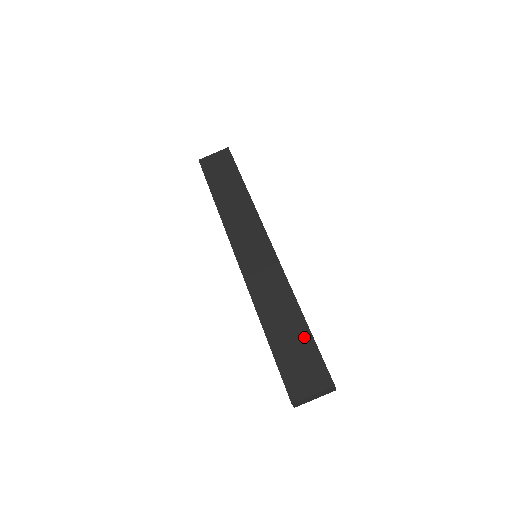
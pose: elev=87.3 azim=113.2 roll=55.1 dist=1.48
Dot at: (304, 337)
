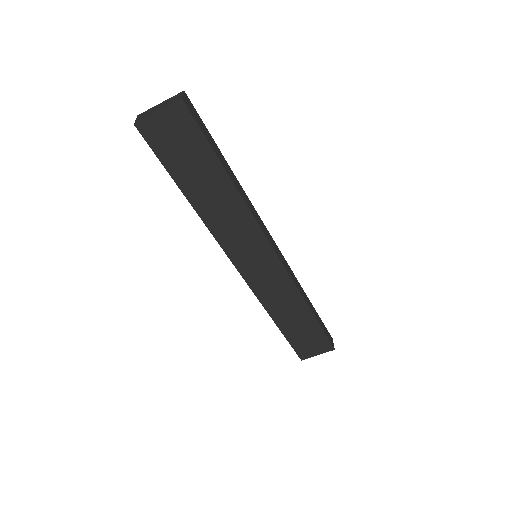
Dot at: (312, 326)
